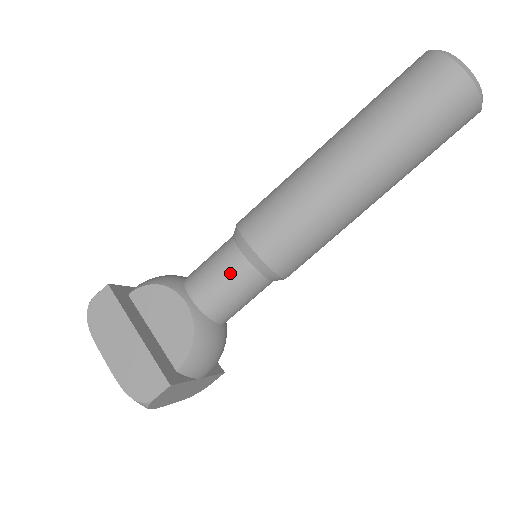
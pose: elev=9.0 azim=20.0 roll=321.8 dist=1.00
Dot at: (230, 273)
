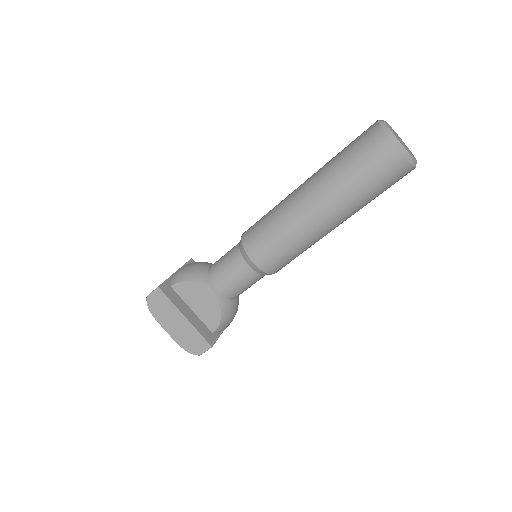
Dot at: (241, 276)
